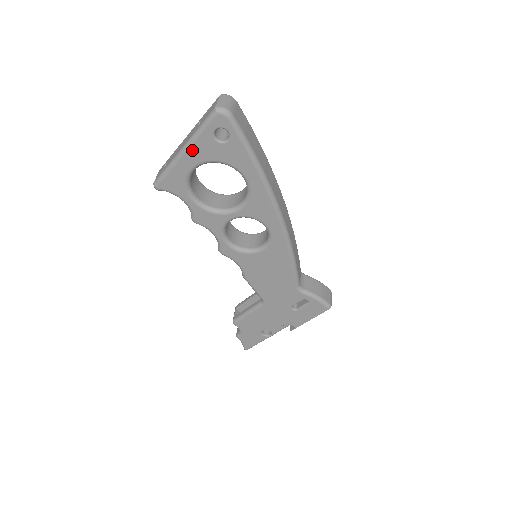
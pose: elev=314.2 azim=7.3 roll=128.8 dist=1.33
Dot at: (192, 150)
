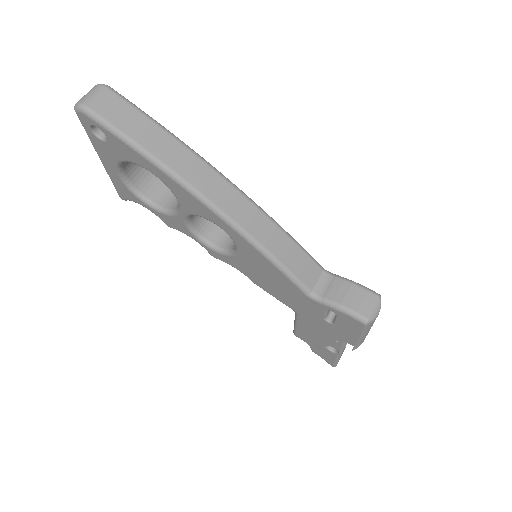
Dot at: (101, 155)
